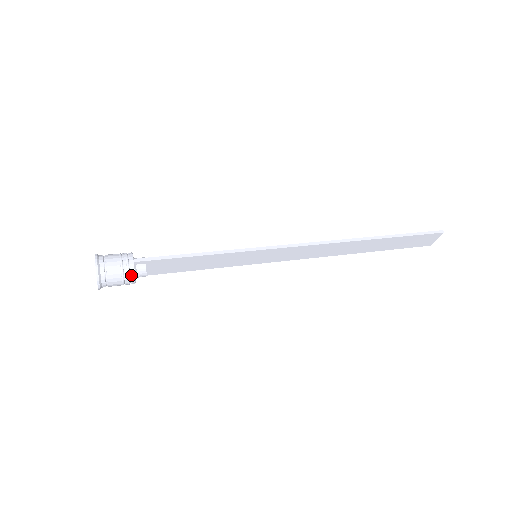
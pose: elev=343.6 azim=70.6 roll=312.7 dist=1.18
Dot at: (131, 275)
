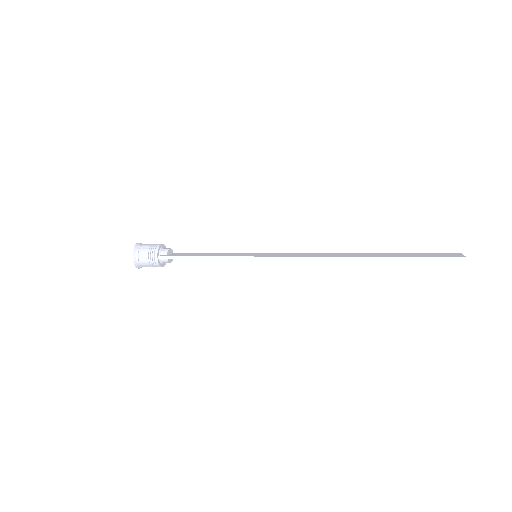
Dot at: (158, 266)
